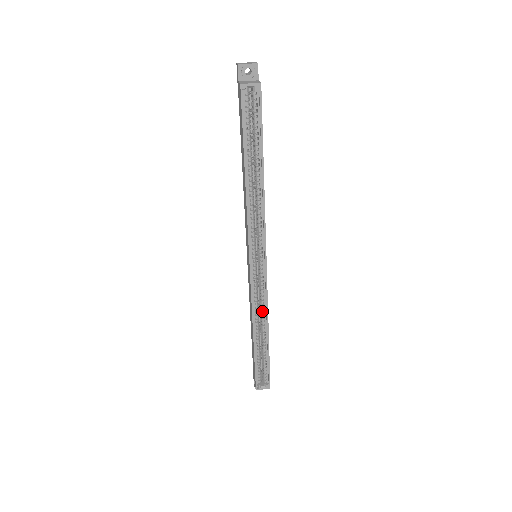
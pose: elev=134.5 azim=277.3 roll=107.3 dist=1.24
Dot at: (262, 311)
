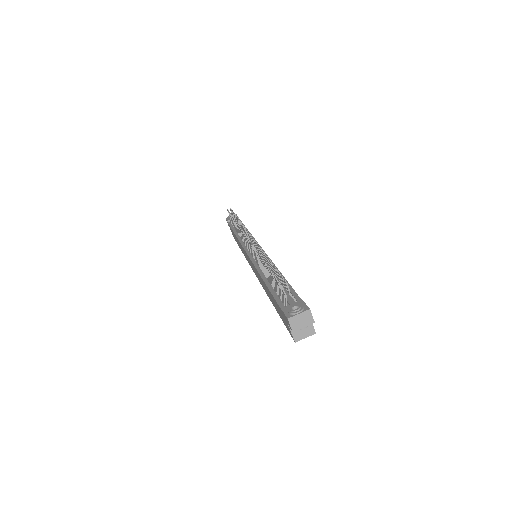
Dot at: occluded
